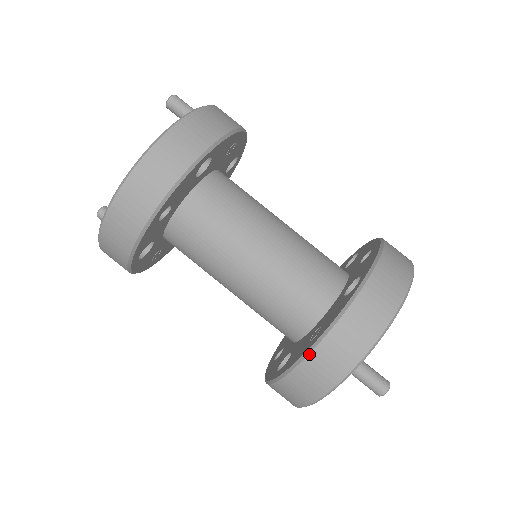
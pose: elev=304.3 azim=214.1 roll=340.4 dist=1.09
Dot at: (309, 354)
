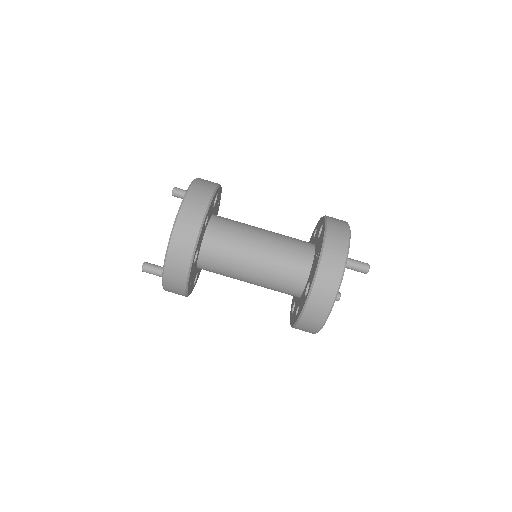
Dot at: (322, 254)
